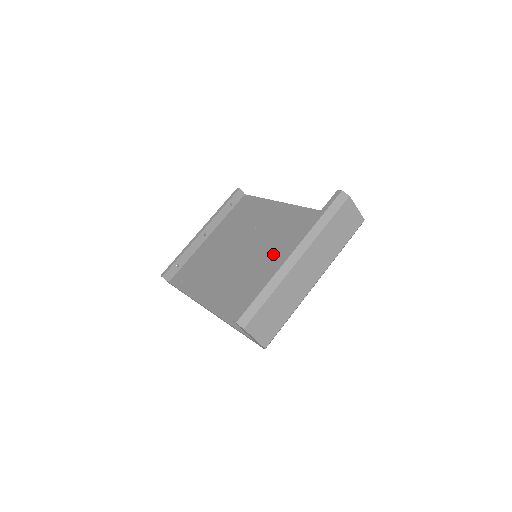
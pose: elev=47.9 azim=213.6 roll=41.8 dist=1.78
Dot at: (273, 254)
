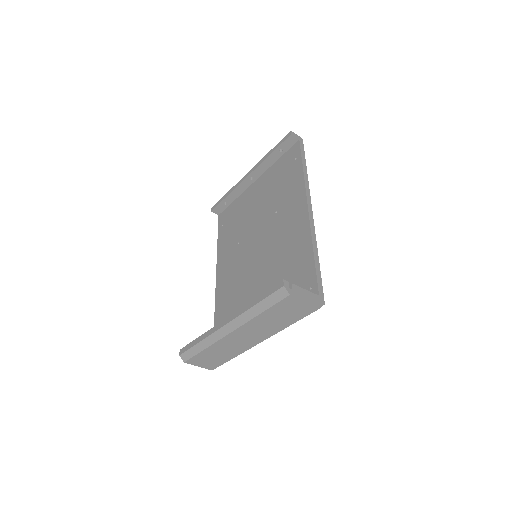
Dot at: (264, 268)
